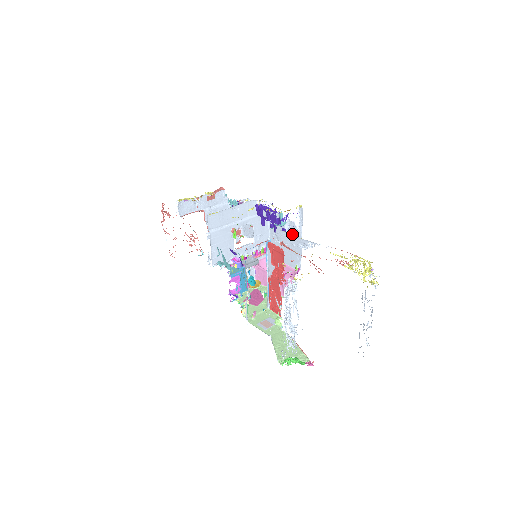
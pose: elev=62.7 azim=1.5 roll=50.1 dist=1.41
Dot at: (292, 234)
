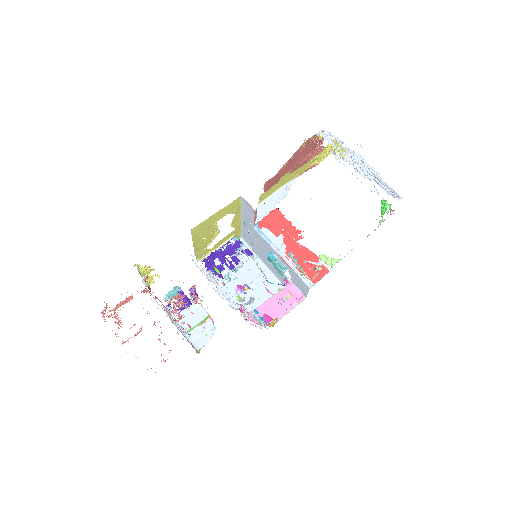
Dot at: (250, 270)
